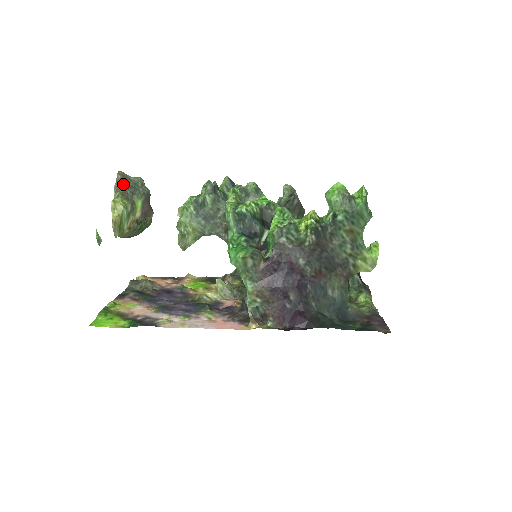
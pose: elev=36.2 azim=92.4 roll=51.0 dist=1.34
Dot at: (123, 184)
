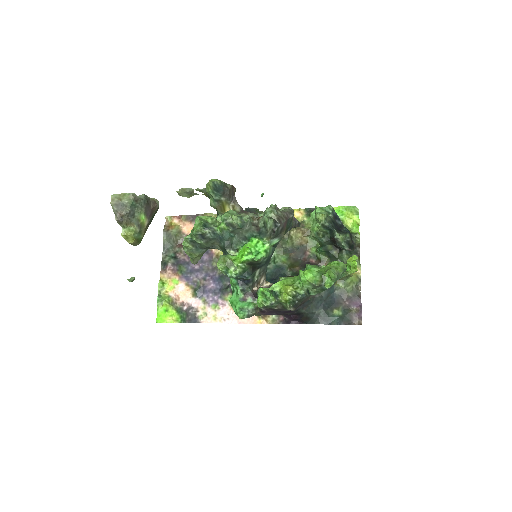
Dot at: (122, 216)
